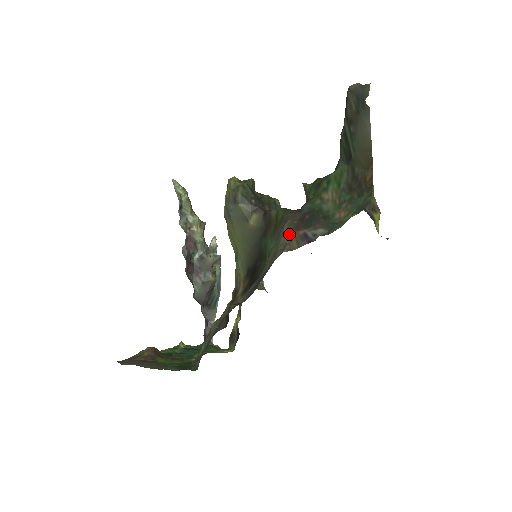
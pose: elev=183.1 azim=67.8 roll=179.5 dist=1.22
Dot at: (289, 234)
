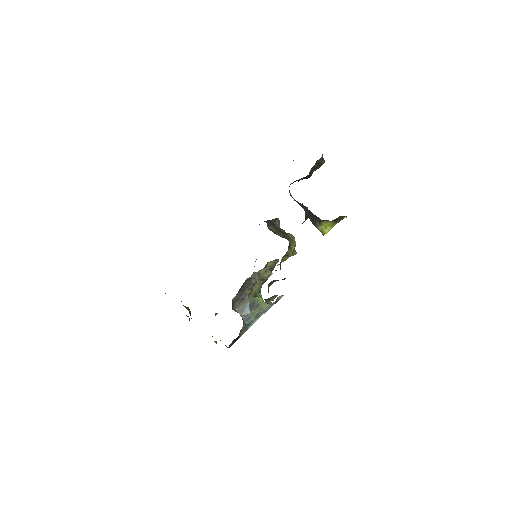
Dot at: occluded
